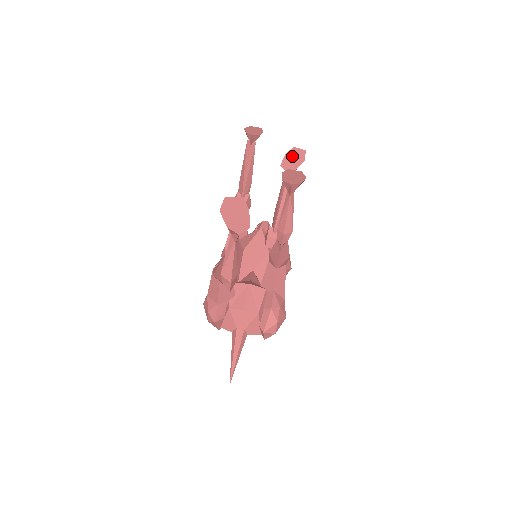
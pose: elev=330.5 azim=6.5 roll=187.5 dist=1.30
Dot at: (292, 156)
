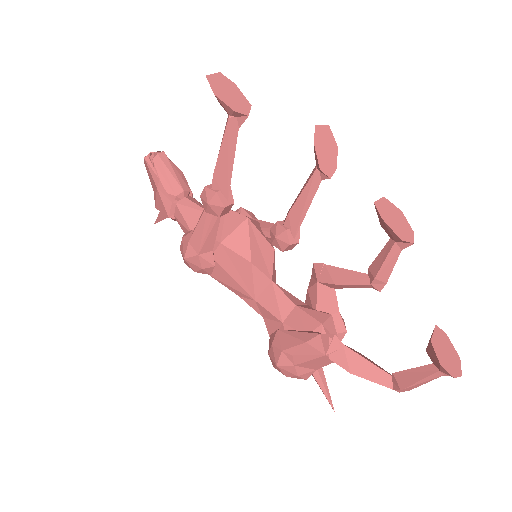
Dot at: (323, 145)
